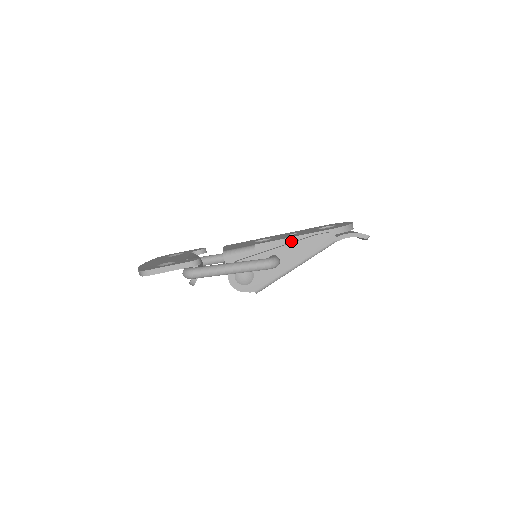
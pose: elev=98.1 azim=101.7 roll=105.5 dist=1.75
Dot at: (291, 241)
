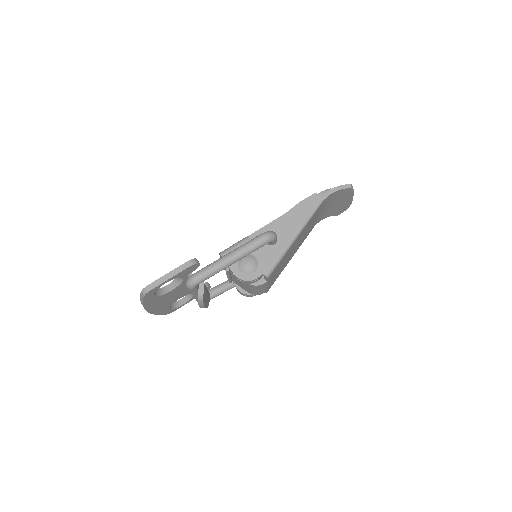
Dot at: occluded
